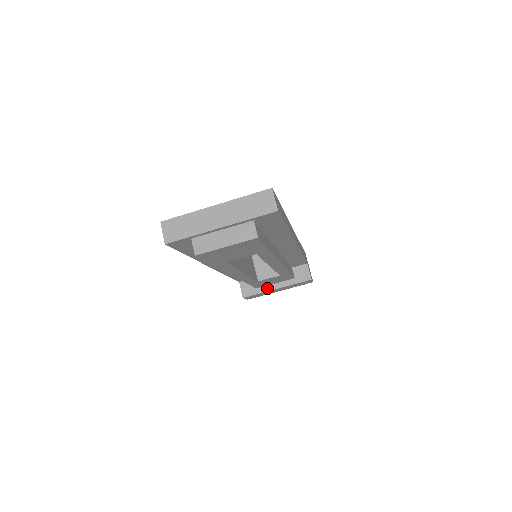
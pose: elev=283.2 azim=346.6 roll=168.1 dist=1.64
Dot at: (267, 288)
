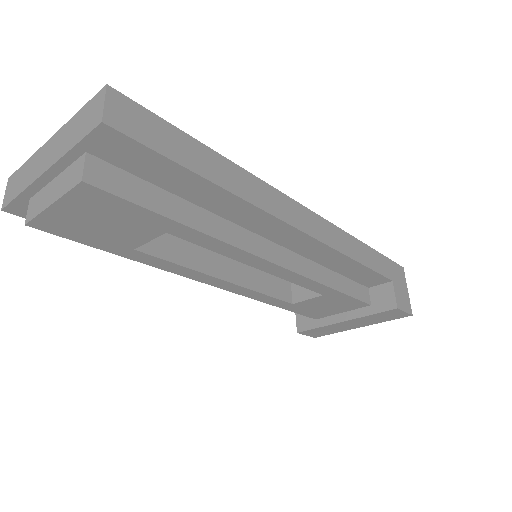
Dot at: (330, 319)
